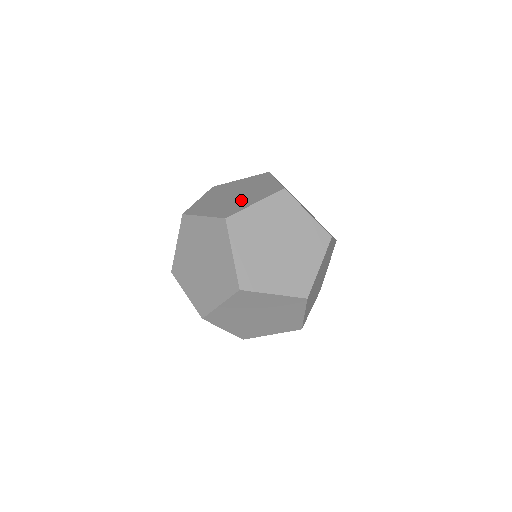
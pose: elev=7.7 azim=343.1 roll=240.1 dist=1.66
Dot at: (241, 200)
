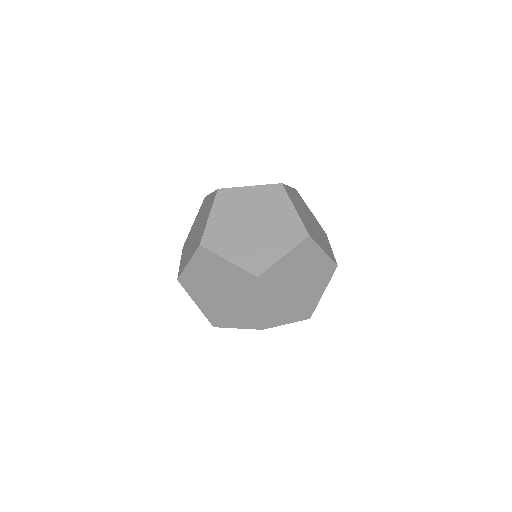
Dot at: (201, 227)
